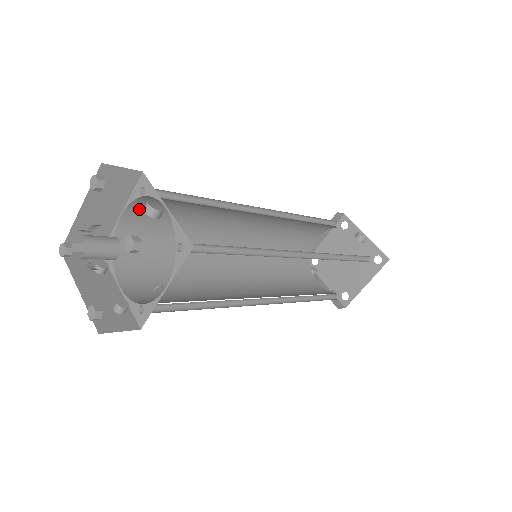
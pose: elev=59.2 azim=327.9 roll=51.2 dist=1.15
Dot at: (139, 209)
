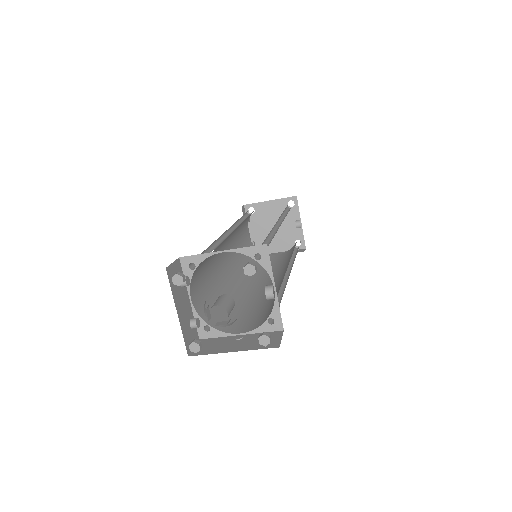
Dot at: occluded
